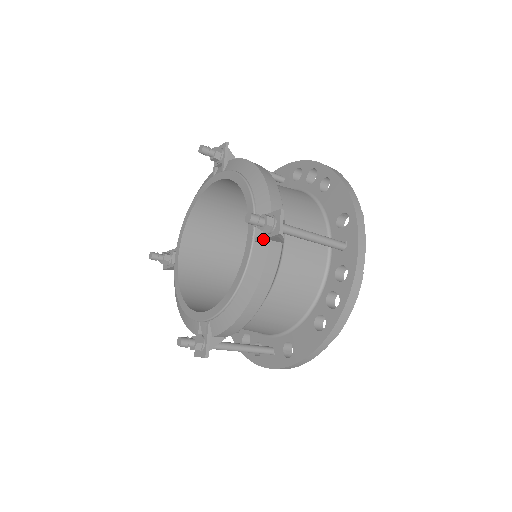
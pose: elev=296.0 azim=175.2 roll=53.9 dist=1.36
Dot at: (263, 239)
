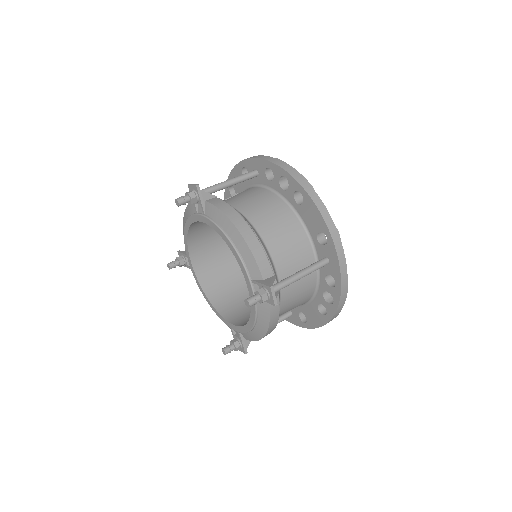
Dot at: occluded
